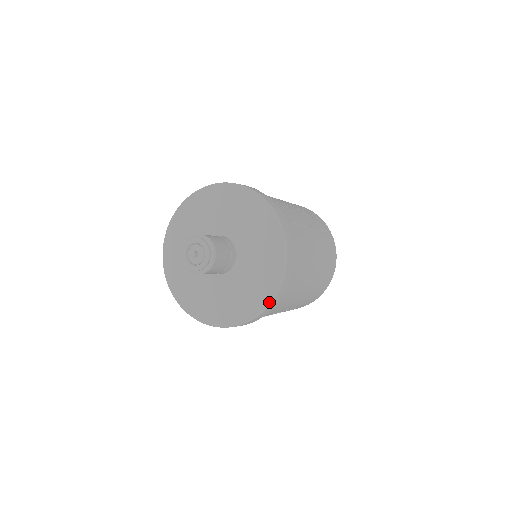
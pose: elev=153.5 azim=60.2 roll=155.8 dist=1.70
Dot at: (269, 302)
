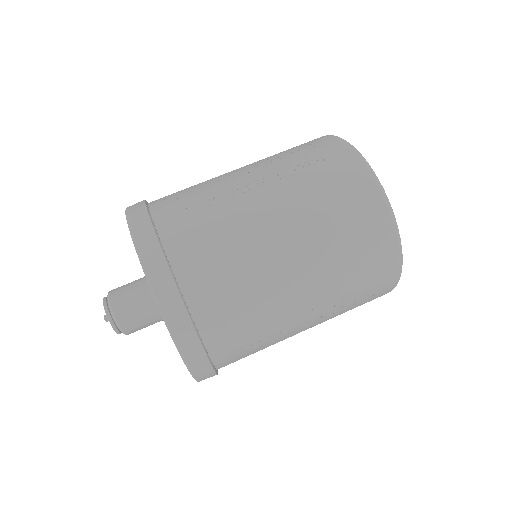
Dot at: occluded
